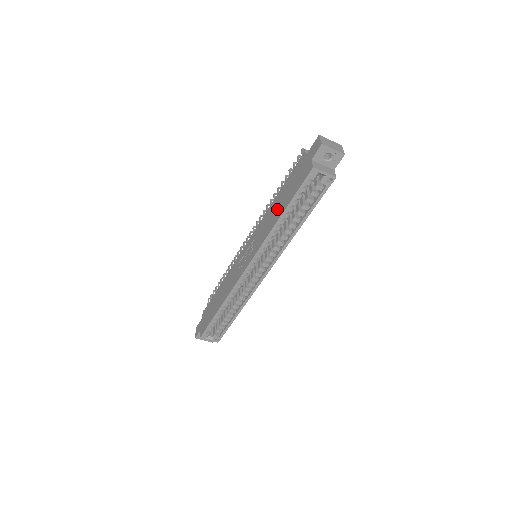
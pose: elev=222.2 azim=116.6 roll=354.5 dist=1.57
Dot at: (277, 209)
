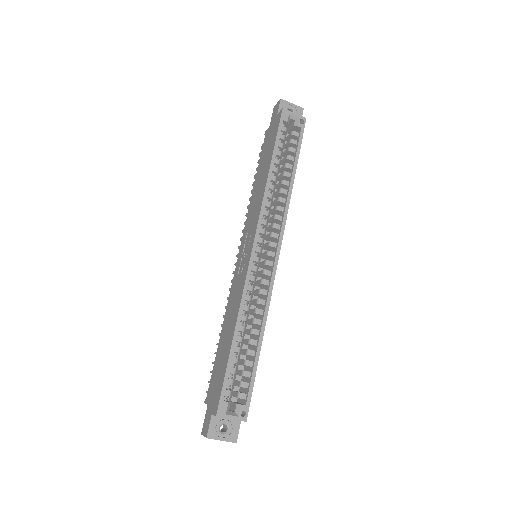
Dot at: (262, 176)
